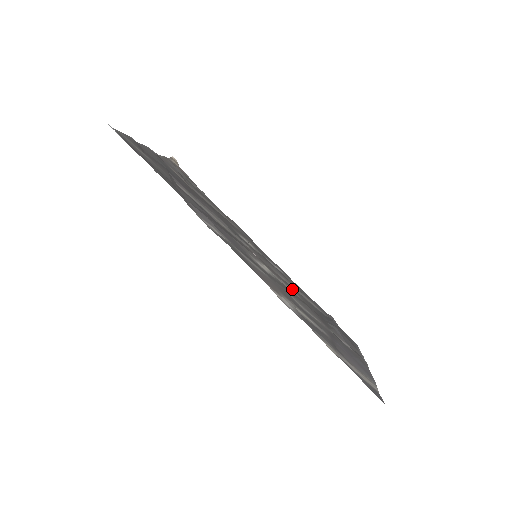
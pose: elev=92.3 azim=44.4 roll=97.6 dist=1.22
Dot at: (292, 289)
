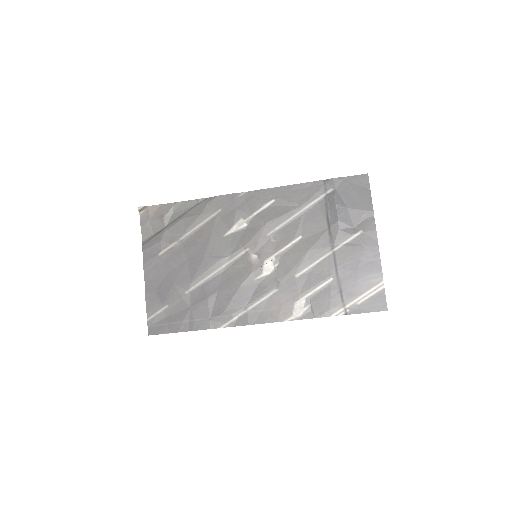
Dot at: (292, 239)
